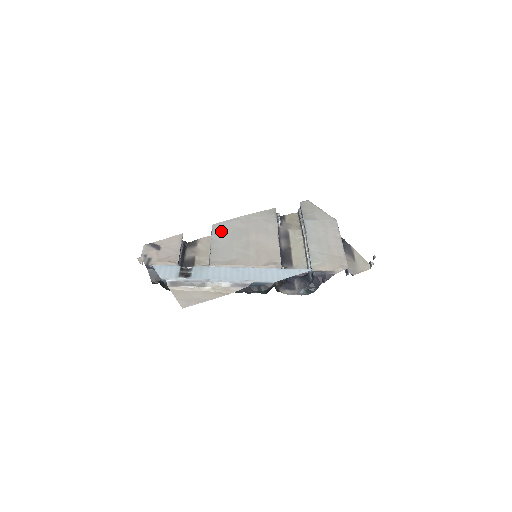
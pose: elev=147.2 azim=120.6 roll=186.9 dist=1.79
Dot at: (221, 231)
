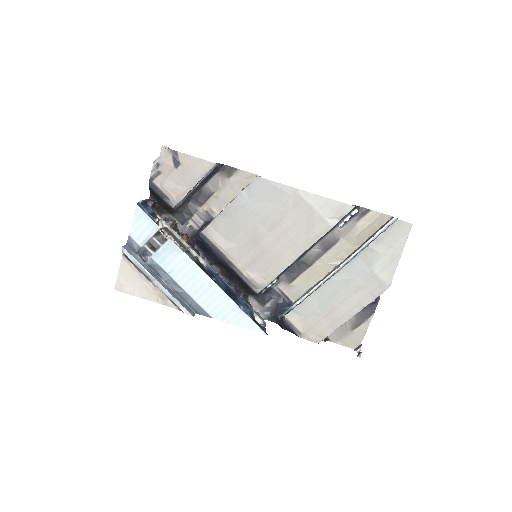
Dot at: (256, 195)
